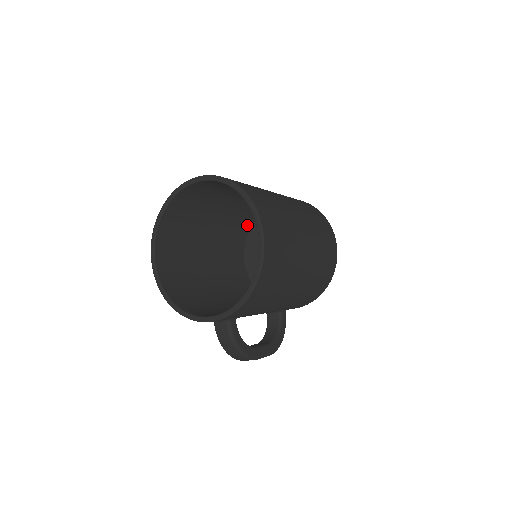
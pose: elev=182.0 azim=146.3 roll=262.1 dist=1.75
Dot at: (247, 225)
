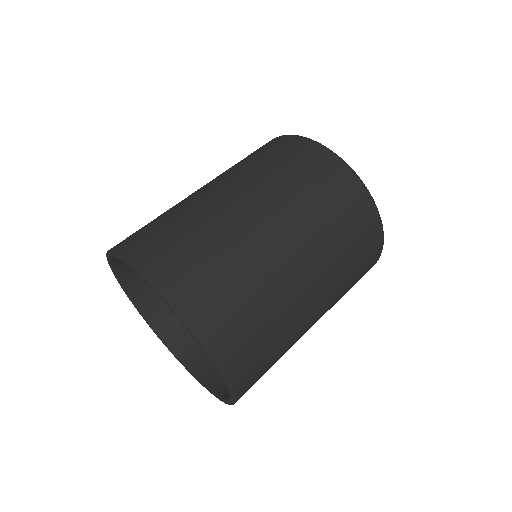
Dot at: occluded
